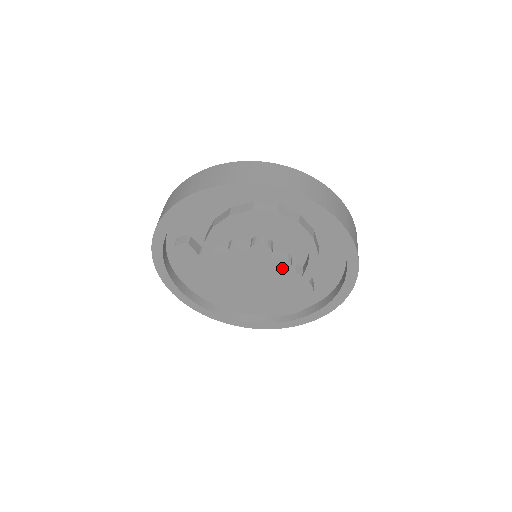
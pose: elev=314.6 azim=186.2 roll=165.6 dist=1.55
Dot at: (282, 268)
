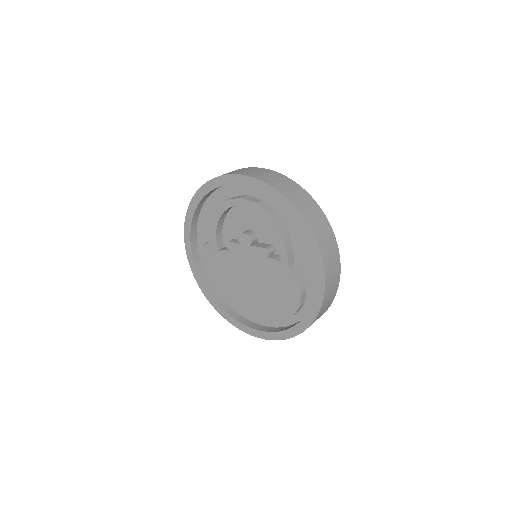
Dot at: (265, 257)
